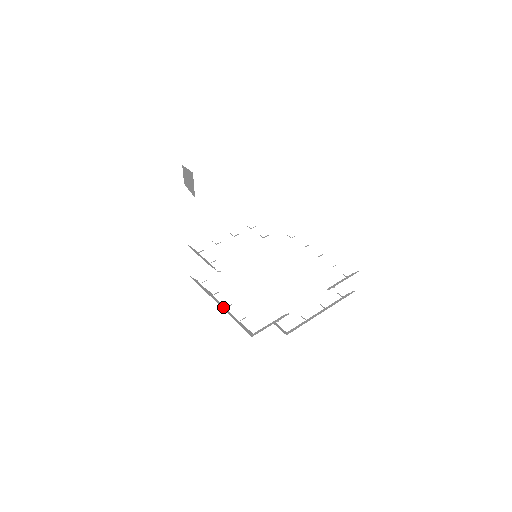
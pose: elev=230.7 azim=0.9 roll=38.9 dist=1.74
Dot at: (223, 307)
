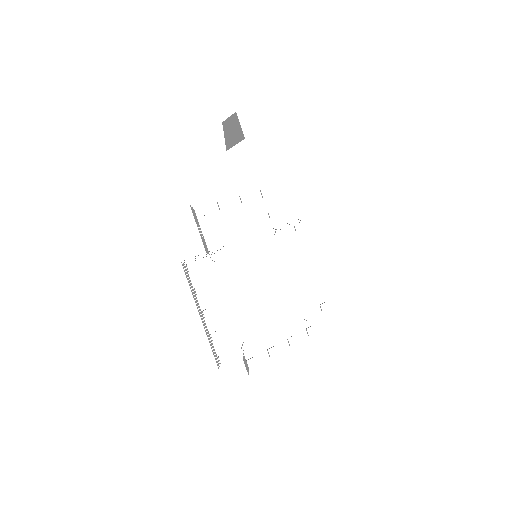
Dot at: (203, 321)
